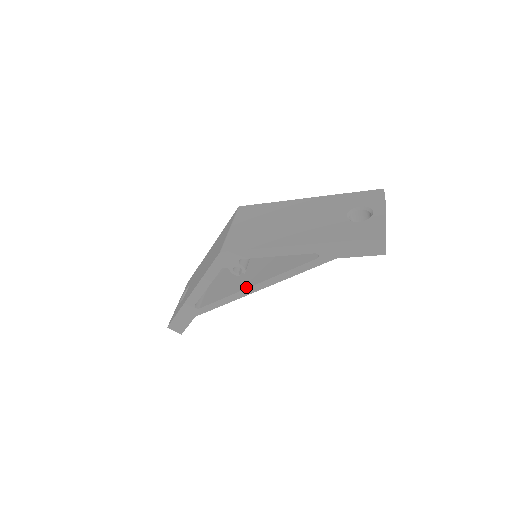
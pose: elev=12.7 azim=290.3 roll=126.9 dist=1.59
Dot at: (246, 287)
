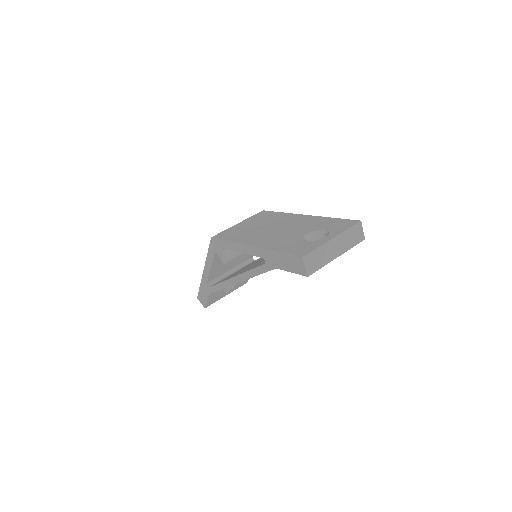
Dot at: (231, 277)
